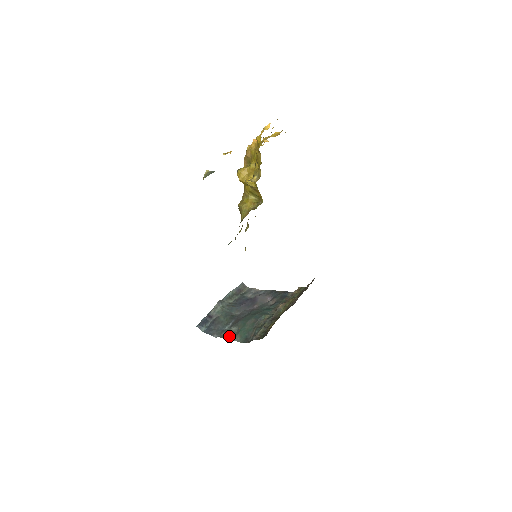
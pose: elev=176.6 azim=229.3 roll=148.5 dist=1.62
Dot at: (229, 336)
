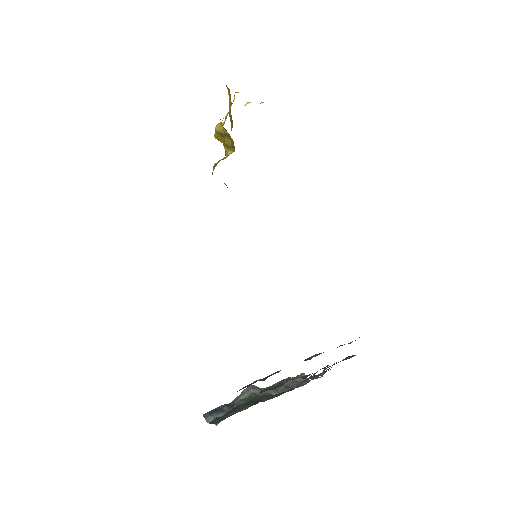
Dot at: occluded
